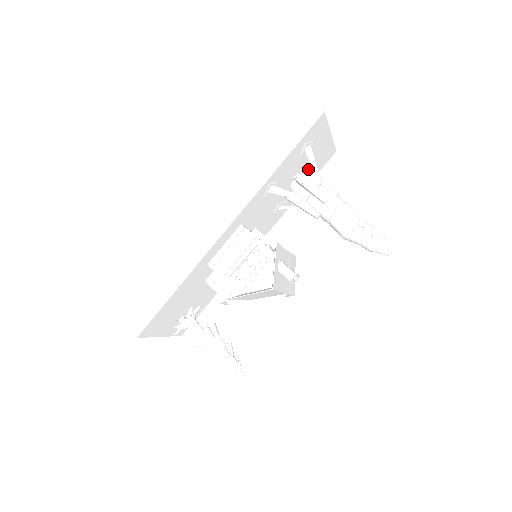
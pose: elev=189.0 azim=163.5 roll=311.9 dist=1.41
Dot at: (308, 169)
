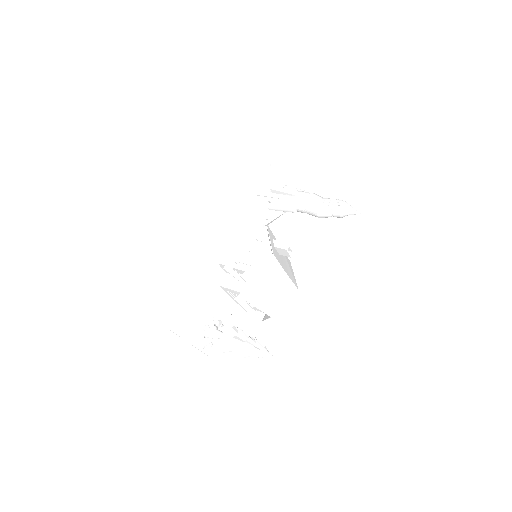
Dot at: occluded
